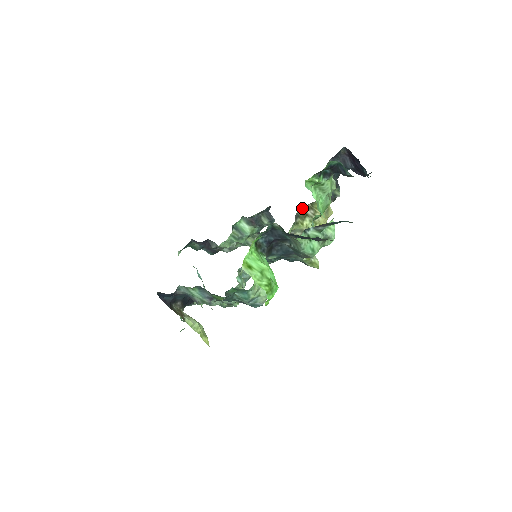
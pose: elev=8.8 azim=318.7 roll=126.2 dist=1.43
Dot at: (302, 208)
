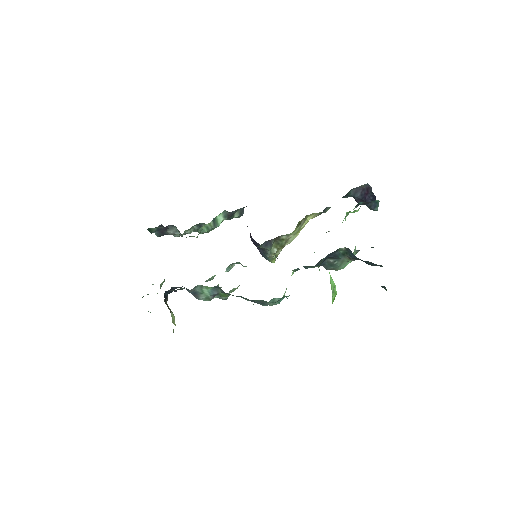
Dot at: (302, 219)
